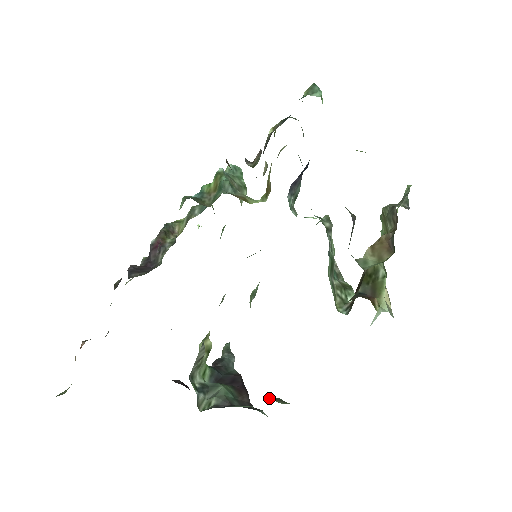
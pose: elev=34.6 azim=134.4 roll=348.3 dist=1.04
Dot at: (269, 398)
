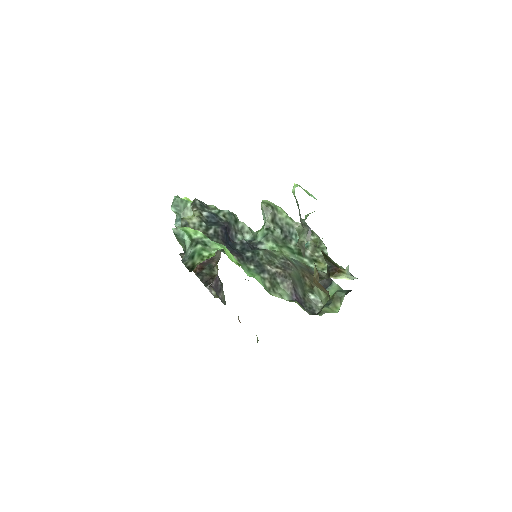
Dot at: (332, 302)
